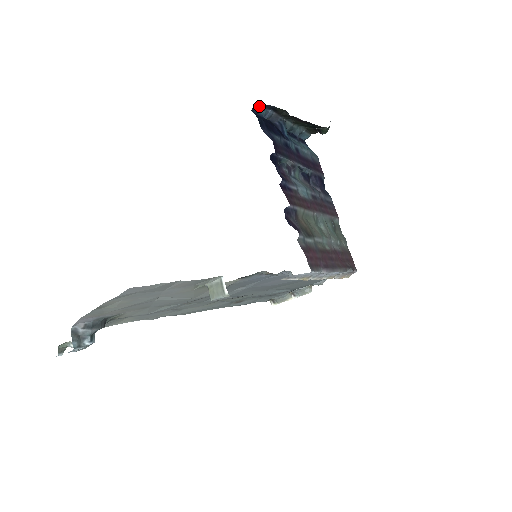
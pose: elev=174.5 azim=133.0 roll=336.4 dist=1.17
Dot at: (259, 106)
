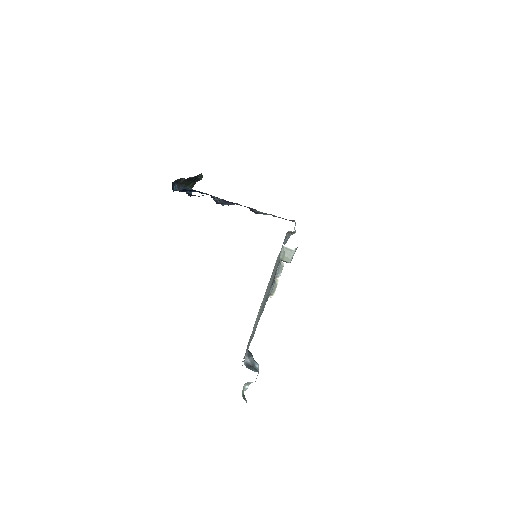
Dot at: (172, 184)
